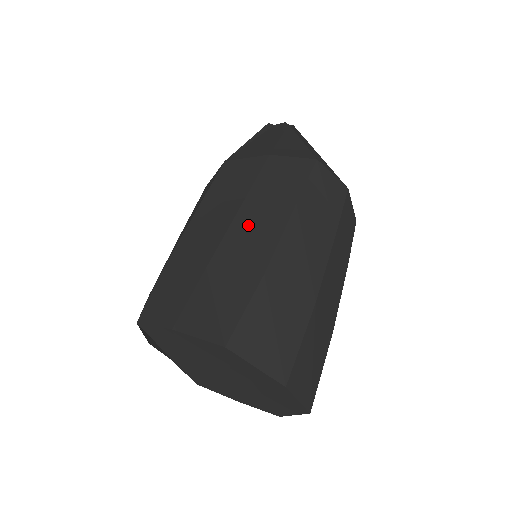
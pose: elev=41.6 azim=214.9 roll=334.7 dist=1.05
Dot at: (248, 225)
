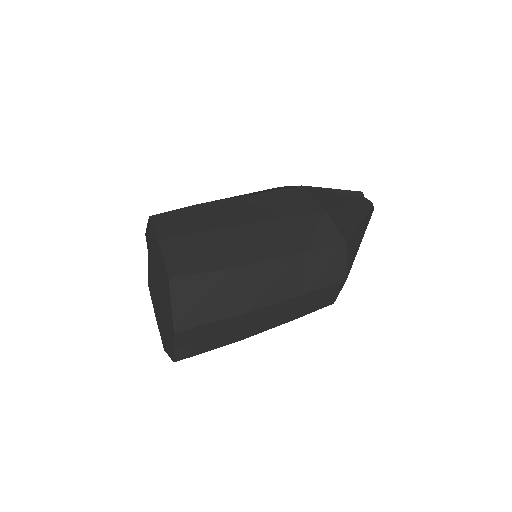
Dot at: (262, 234)
